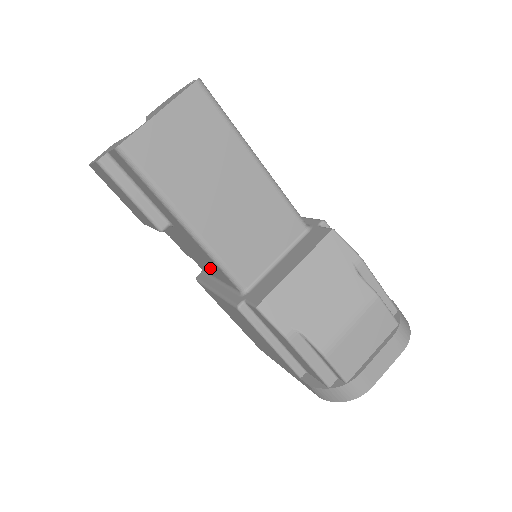
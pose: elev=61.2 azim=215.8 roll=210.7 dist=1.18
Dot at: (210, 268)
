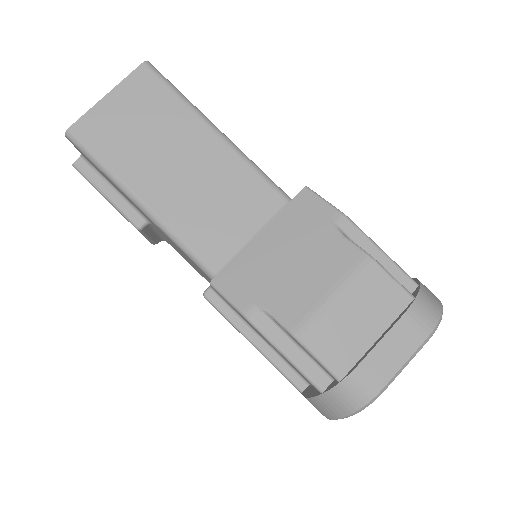
Dot at: (198, 269)
